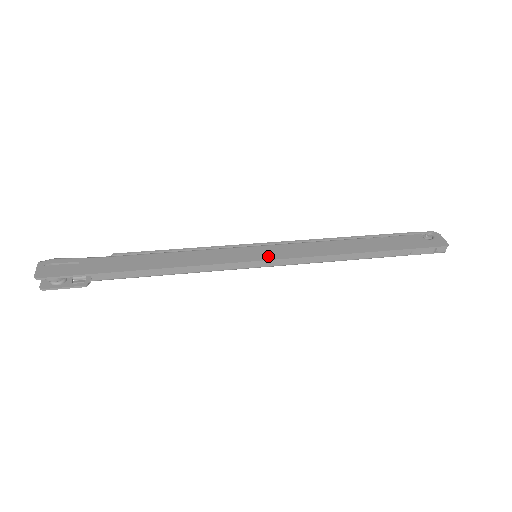
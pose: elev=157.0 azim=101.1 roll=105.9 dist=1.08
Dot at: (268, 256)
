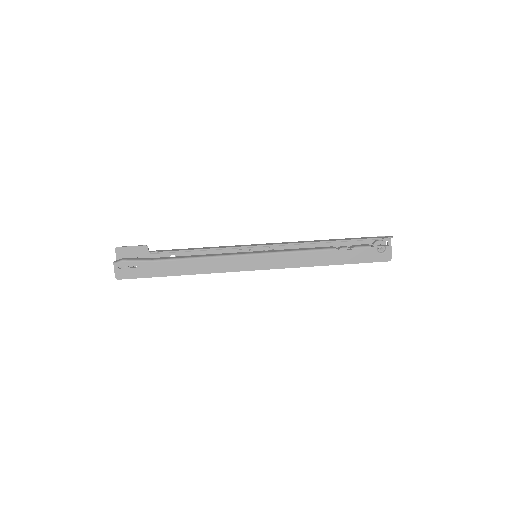
Dot at: (263, 266)
